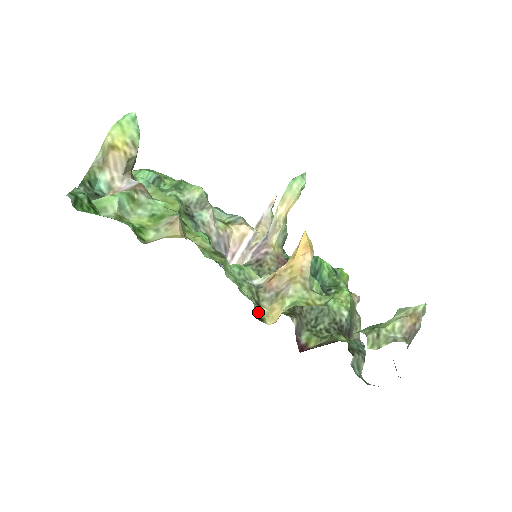
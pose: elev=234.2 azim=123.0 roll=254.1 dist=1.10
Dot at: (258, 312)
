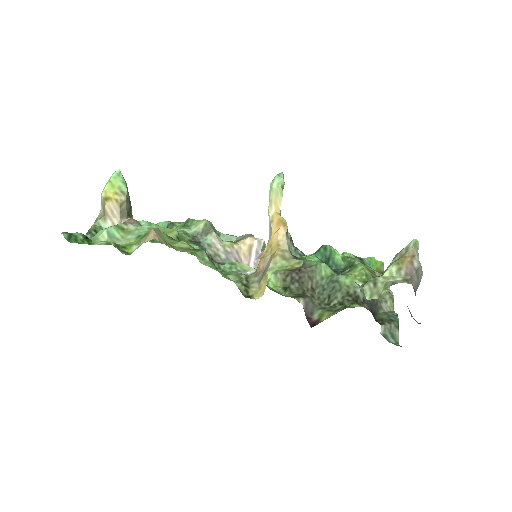
Dot at: (245, 291)
